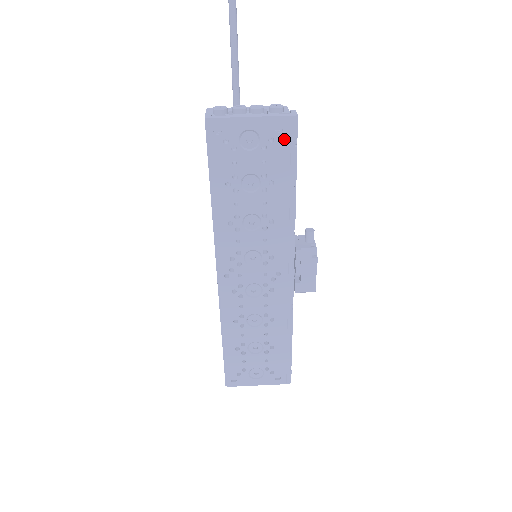
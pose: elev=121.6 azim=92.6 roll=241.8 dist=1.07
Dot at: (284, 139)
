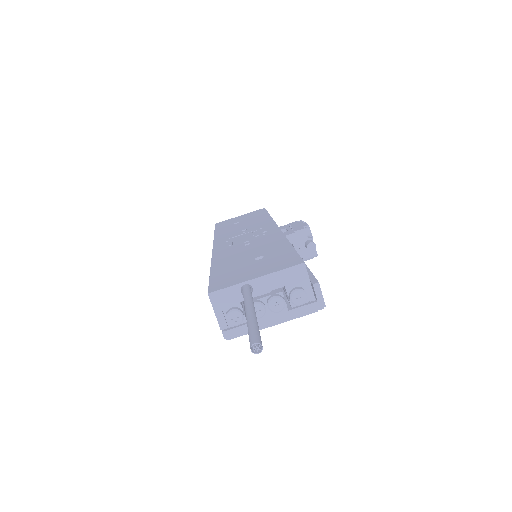
Dot at: occluded
